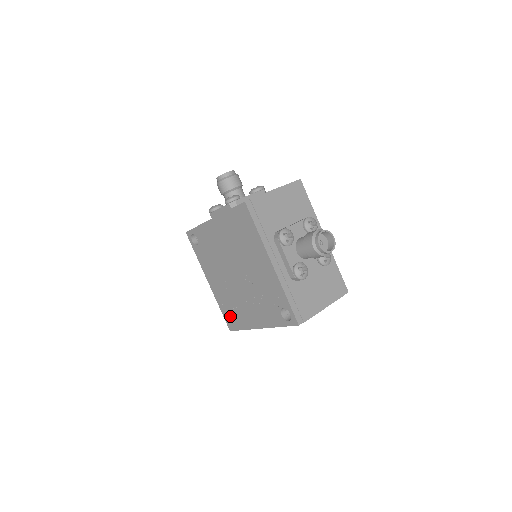
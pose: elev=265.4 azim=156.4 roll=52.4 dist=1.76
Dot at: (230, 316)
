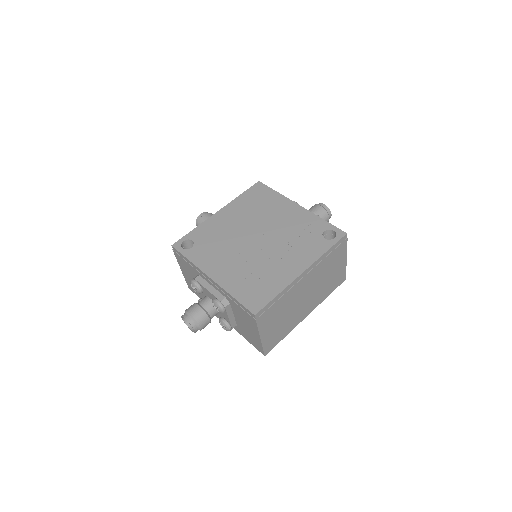
Dot at: (253, 293)
